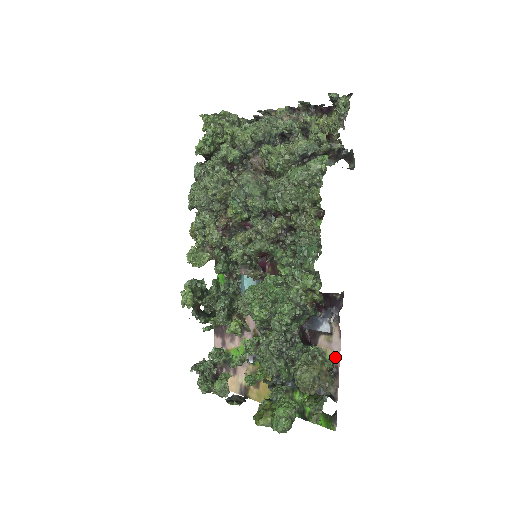
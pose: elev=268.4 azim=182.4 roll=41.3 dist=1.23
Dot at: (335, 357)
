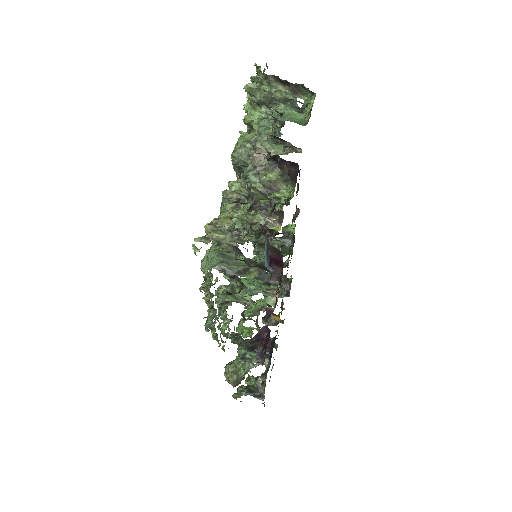
Dot at: (264, 380)
